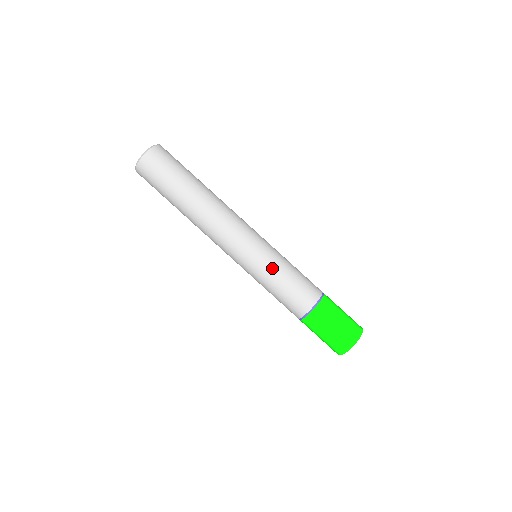
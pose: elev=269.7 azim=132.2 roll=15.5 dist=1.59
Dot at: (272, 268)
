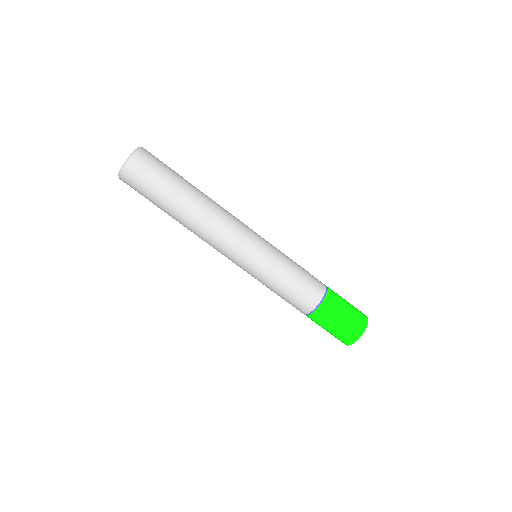
Dot at: (280, 260)
